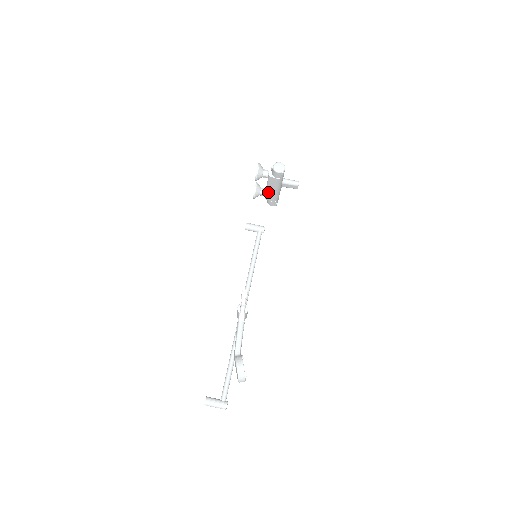
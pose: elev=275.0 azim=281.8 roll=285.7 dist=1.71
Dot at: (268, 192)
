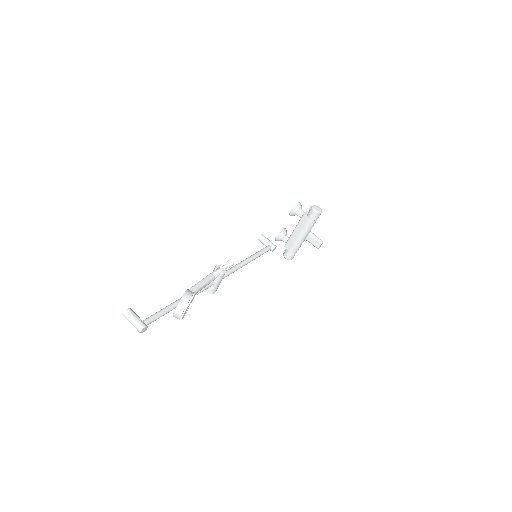
Dot at: (292, 236)
